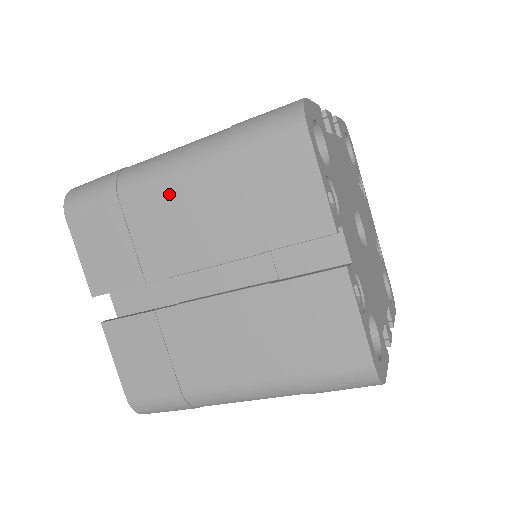
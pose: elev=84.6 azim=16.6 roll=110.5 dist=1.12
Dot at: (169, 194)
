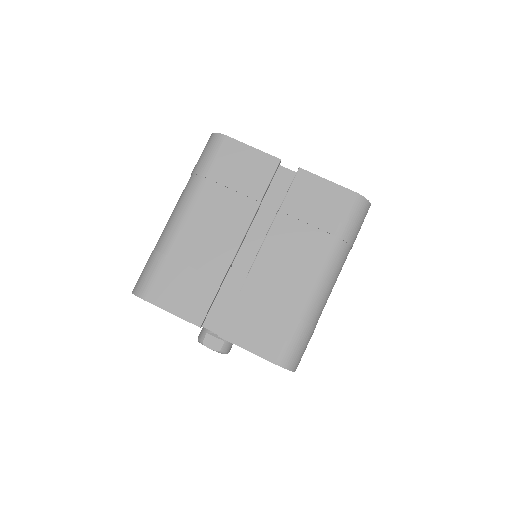
Dot at: (192, 225)
